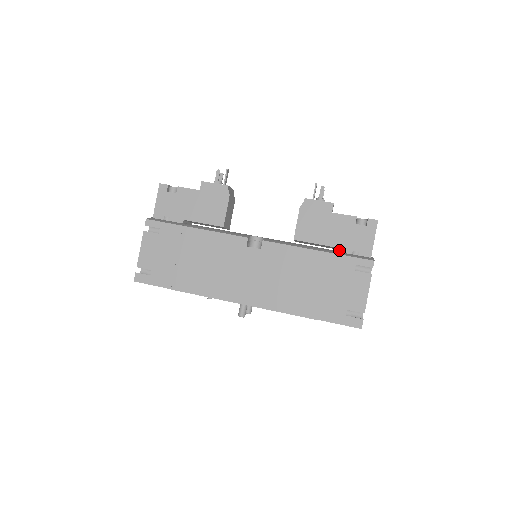
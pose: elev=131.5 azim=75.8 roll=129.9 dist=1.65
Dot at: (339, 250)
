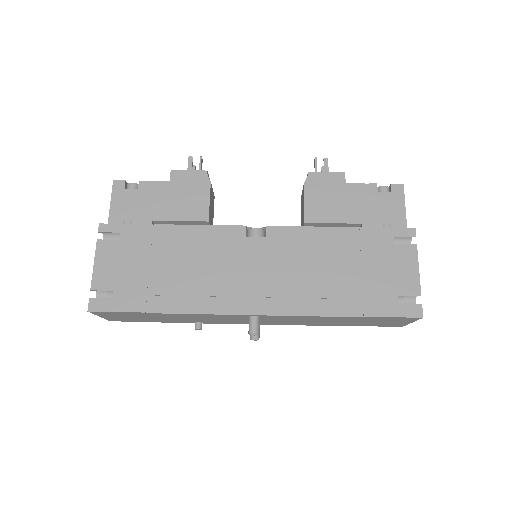
Dot at: (365, 226)
